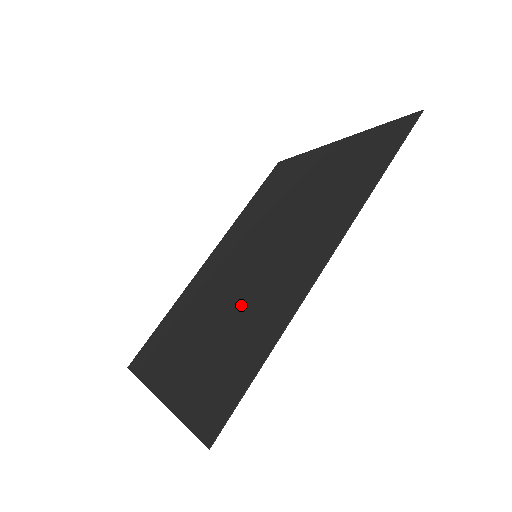
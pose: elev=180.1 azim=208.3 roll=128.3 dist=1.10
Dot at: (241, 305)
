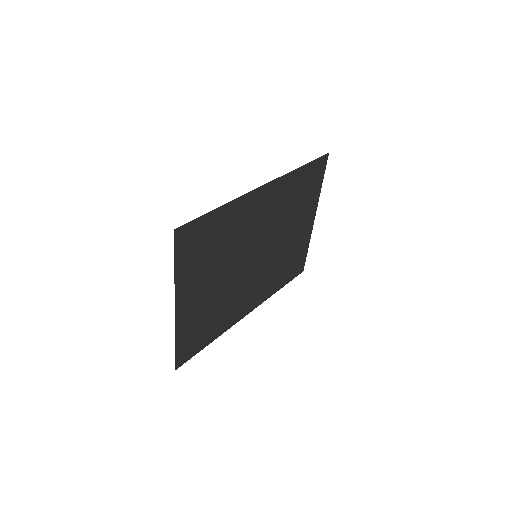
Dot at: (232, 251)
